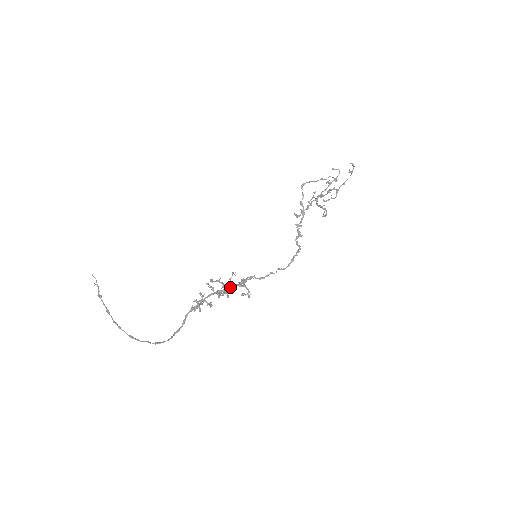
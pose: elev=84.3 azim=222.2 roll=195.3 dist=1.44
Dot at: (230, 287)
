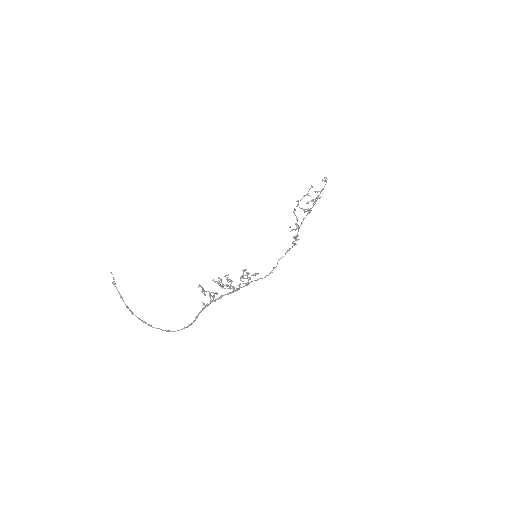
Dot at: (239, 288)
